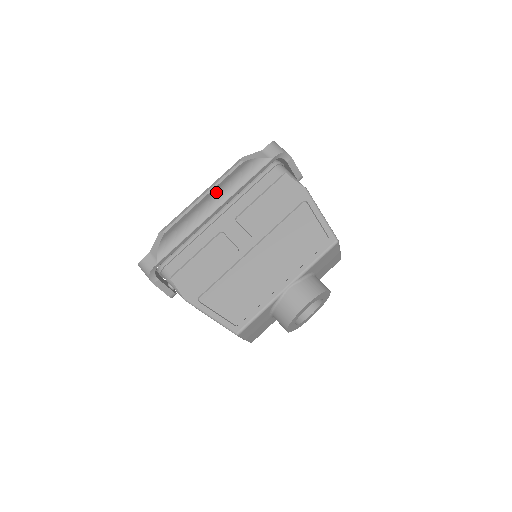
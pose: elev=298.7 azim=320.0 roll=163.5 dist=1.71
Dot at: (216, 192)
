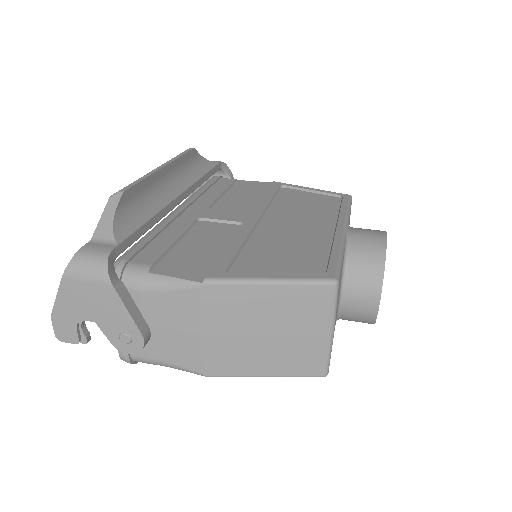
Dot at: (173, 172)
